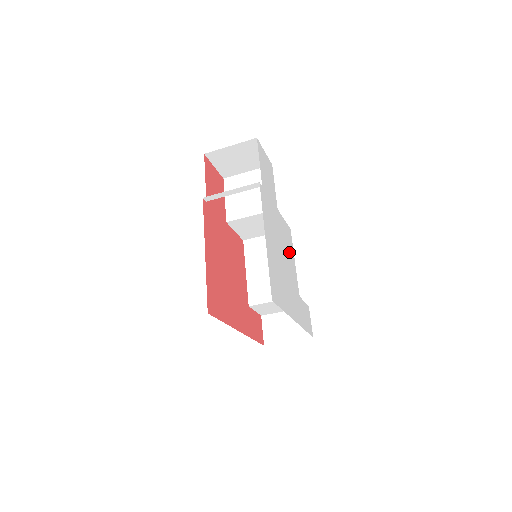
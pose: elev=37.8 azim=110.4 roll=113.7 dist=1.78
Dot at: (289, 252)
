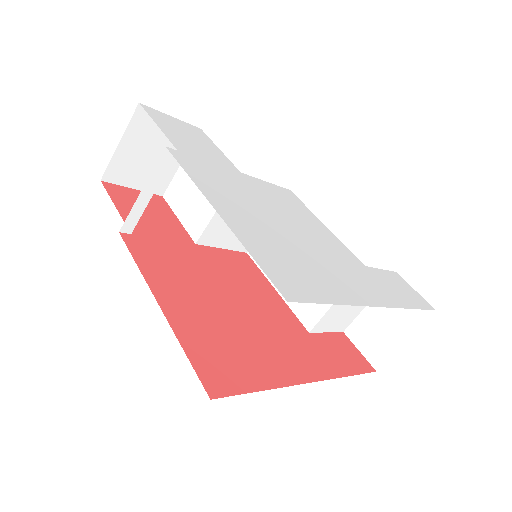
Dot at: (302, 217)
